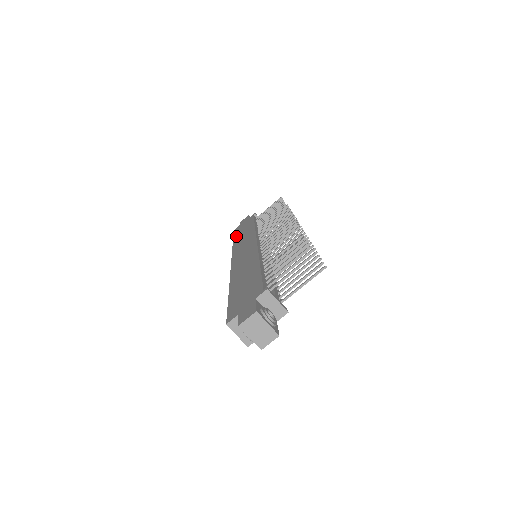
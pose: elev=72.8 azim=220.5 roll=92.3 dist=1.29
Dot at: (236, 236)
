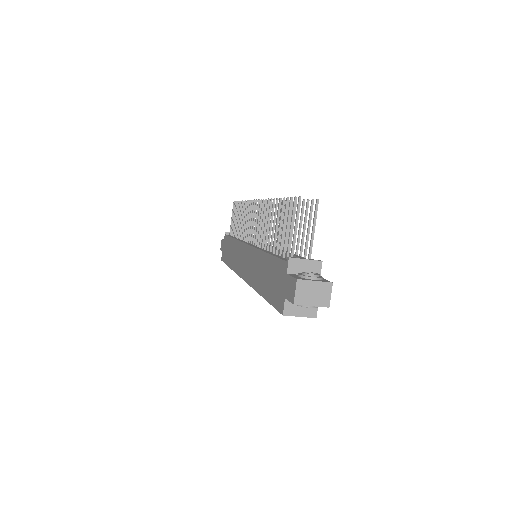
Dot at: (227, 261)
